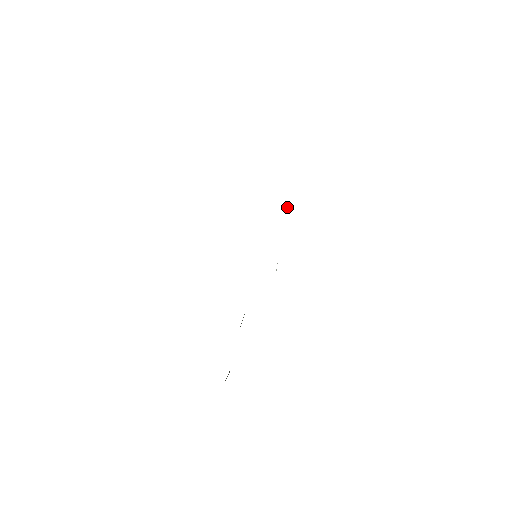
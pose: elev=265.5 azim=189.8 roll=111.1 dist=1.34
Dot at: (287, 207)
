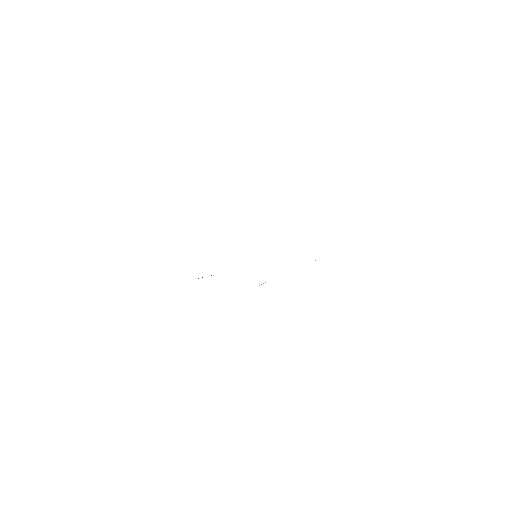
Dot at: (315, 260)
